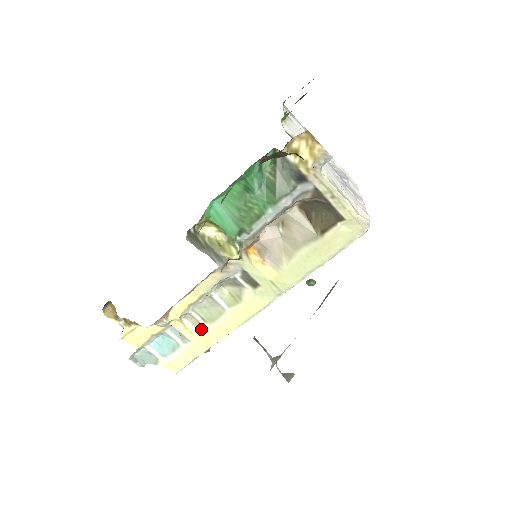
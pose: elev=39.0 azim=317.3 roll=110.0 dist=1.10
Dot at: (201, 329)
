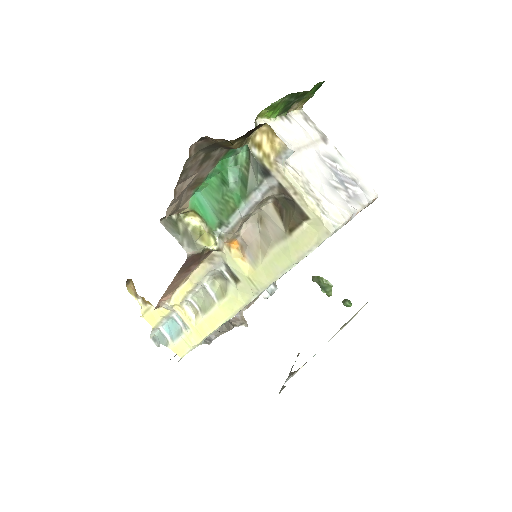
Dot at: (198, 318)
